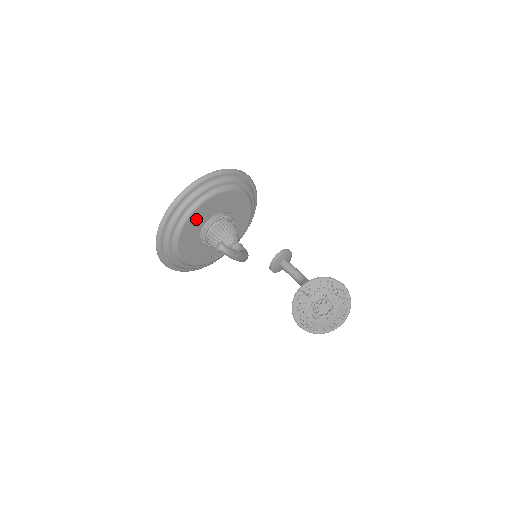
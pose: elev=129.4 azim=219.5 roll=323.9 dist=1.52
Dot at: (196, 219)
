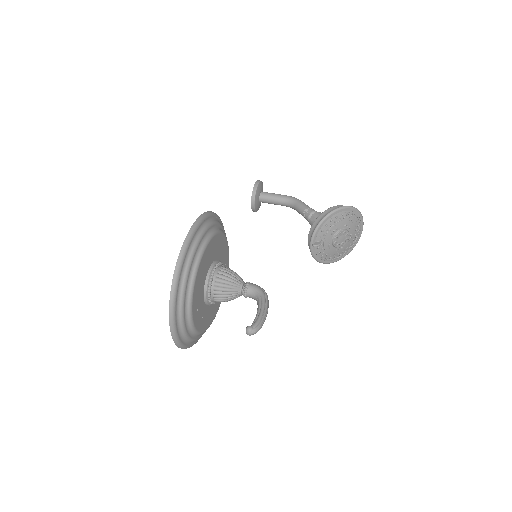
Dot at: (196, 307)
